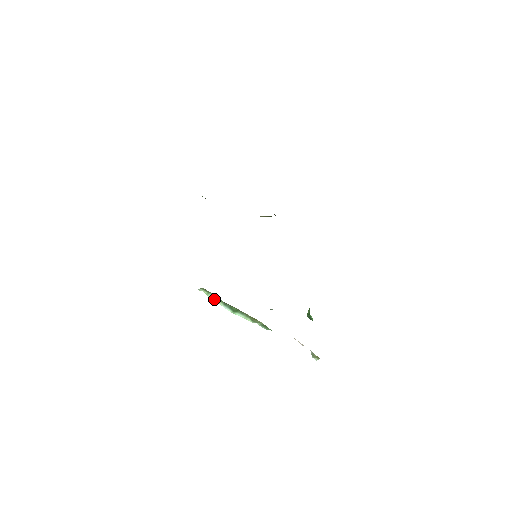
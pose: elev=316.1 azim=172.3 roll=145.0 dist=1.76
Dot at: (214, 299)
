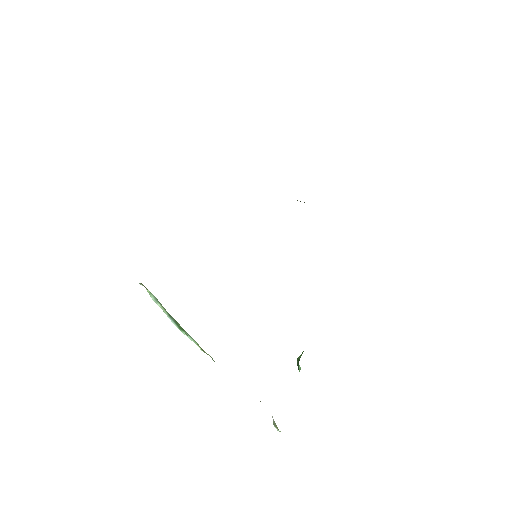
Dot at: (157, 303)
